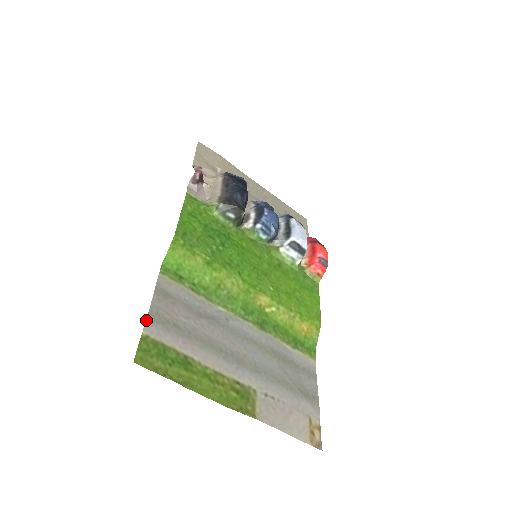
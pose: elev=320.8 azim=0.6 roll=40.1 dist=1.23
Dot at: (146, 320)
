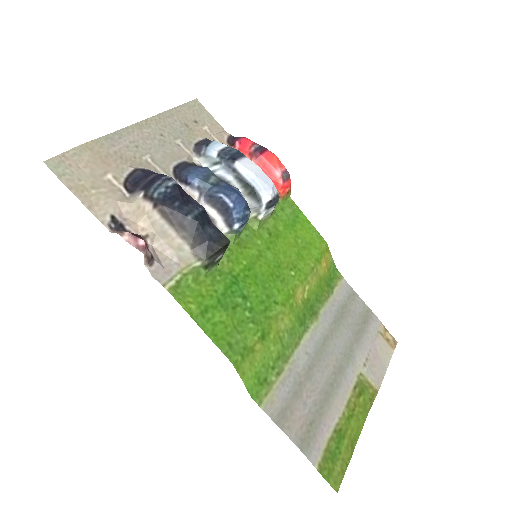
Dot at: (307, 458)
